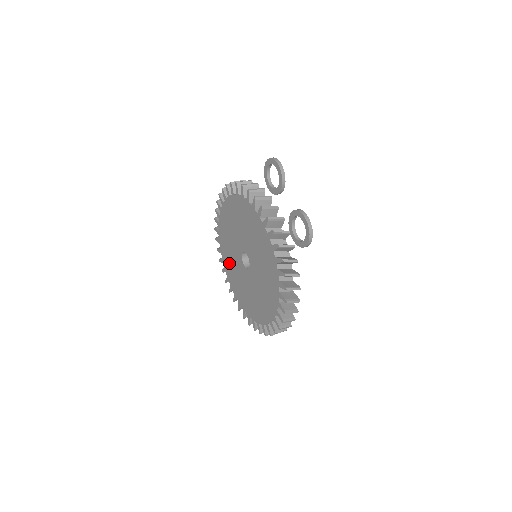
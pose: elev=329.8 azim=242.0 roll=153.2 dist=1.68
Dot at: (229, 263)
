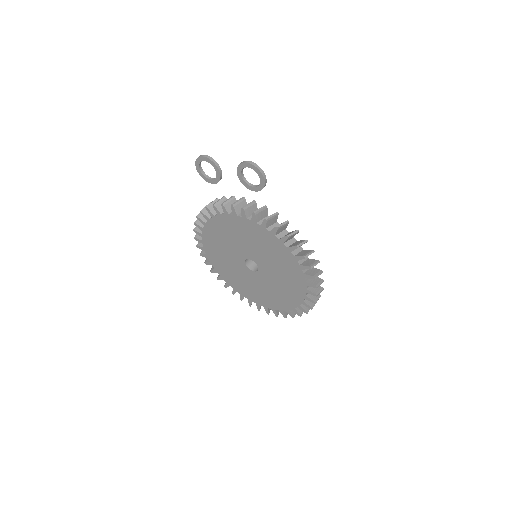
Dot at: (247, 289)
